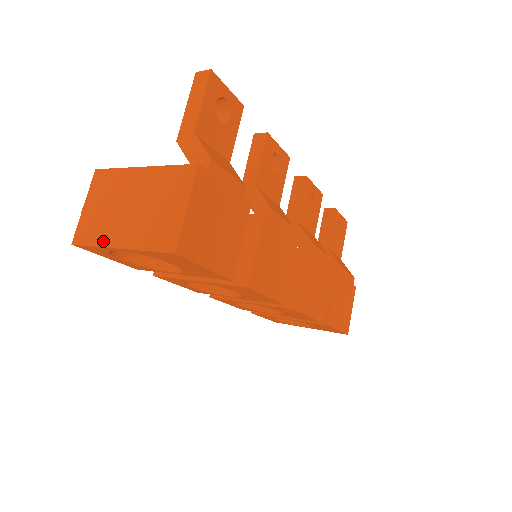
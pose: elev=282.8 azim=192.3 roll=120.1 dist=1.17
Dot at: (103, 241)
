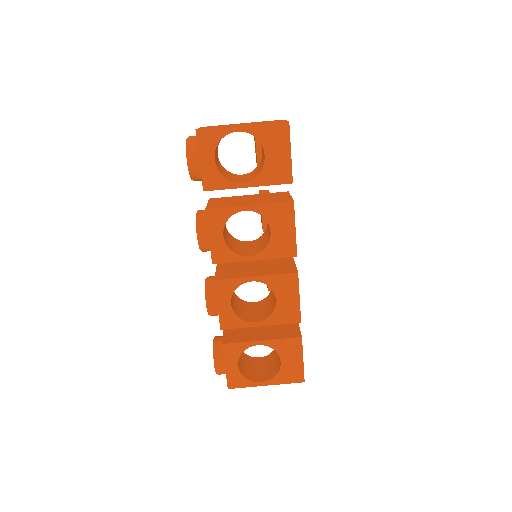
Dot at: (226, 126)
